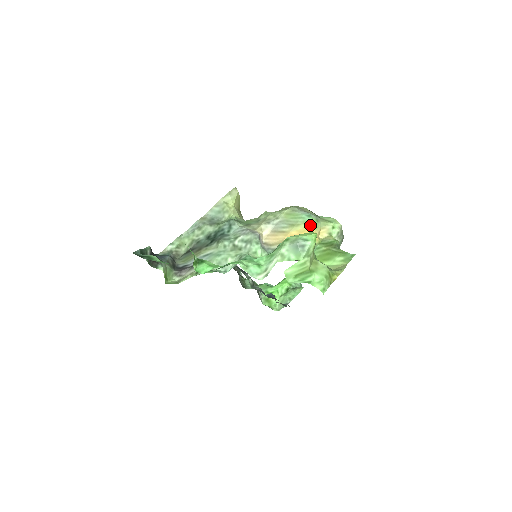
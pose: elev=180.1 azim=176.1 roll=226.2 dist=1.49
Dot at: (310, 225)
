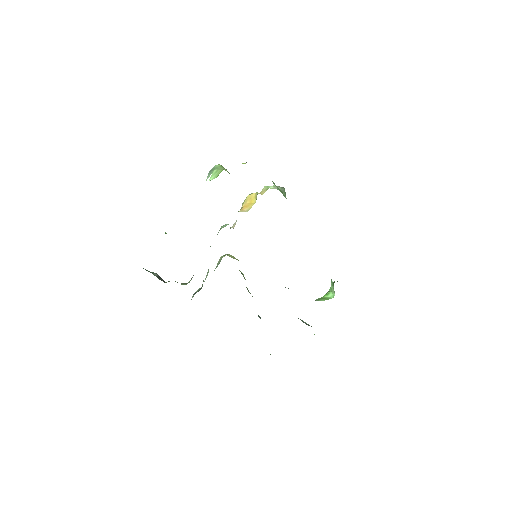
Dot at: (249, 195)
